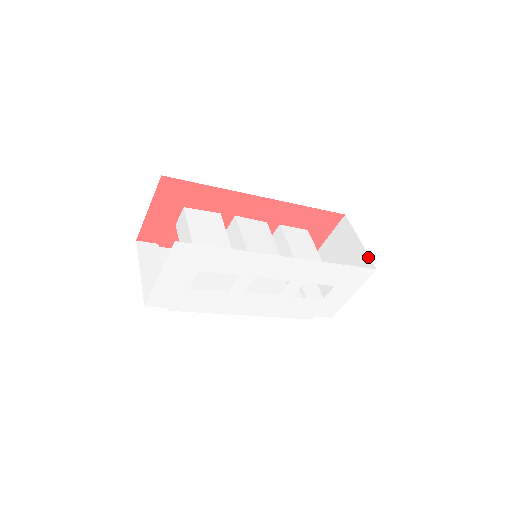
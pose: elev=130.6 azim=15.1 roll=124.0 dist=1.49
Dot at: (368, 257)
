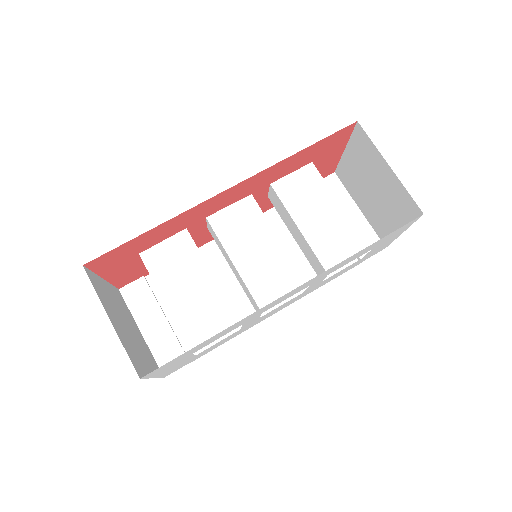
Dot at: (407, 194)
